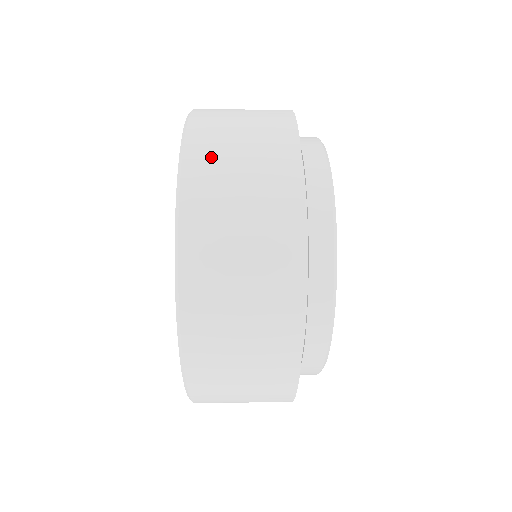
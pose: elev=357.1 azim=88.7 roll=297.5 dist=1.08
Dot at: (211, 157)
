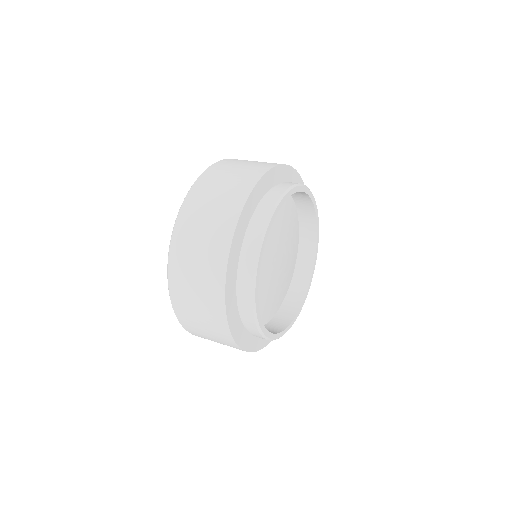
Dot at: (185, 241)
